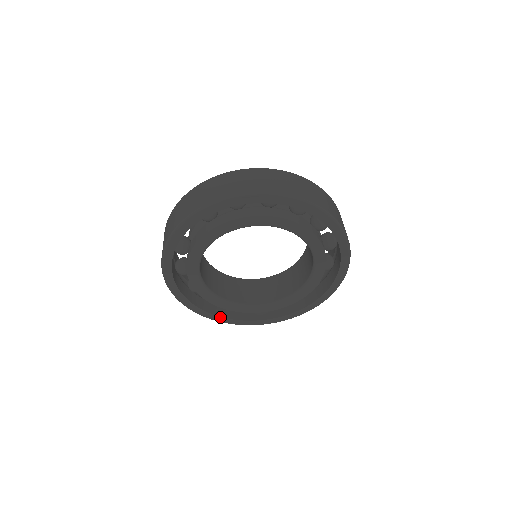
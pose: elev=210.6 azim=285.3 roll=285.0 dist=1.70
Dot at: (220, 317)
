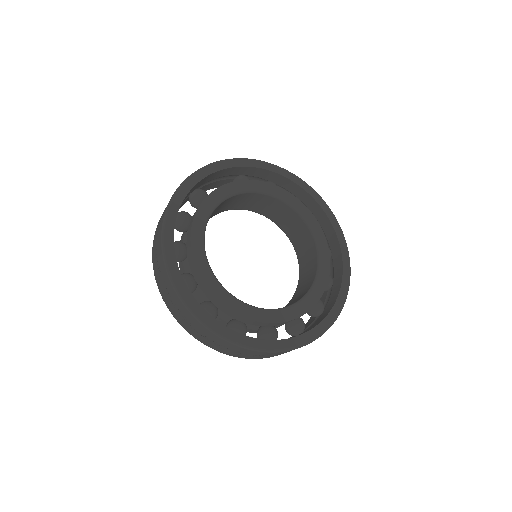
Dot at: (189, 292)
